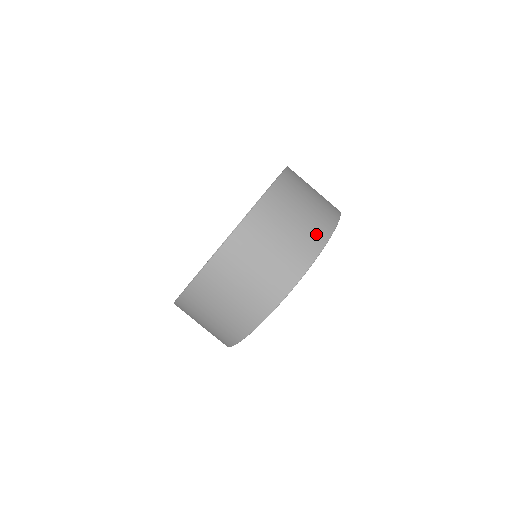
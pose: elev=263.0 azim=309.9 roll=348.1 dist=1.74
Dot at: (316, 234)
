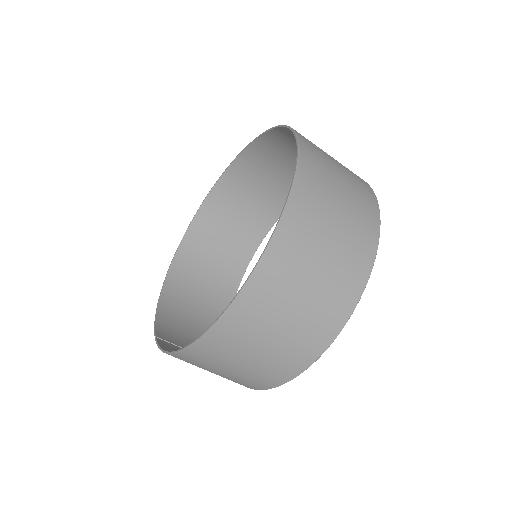
Dot at: (367, 206)
